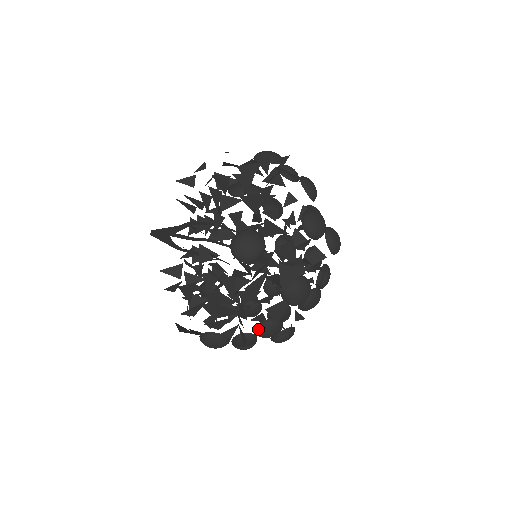
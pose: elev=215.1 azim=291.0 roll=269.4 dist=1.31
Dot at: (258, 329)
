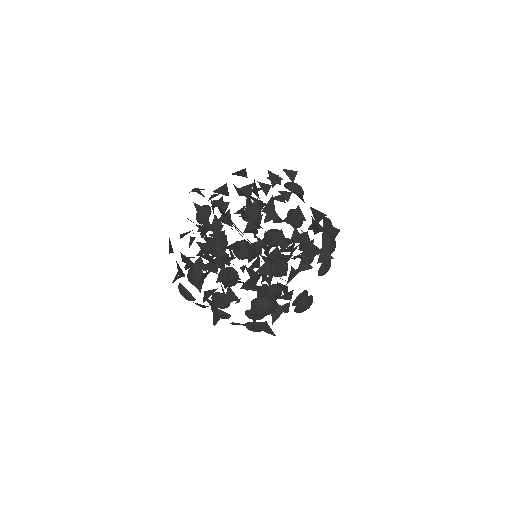
Dot at: occluded
